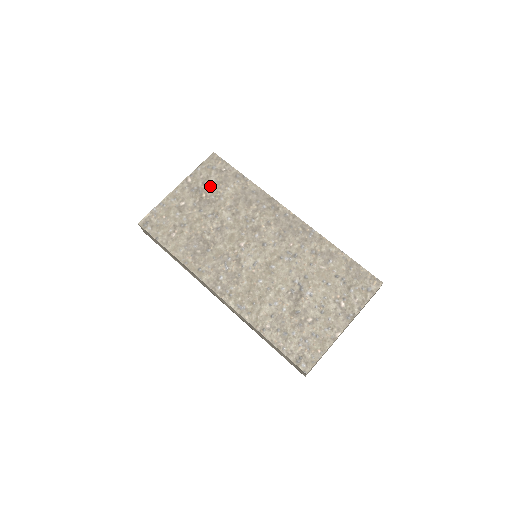
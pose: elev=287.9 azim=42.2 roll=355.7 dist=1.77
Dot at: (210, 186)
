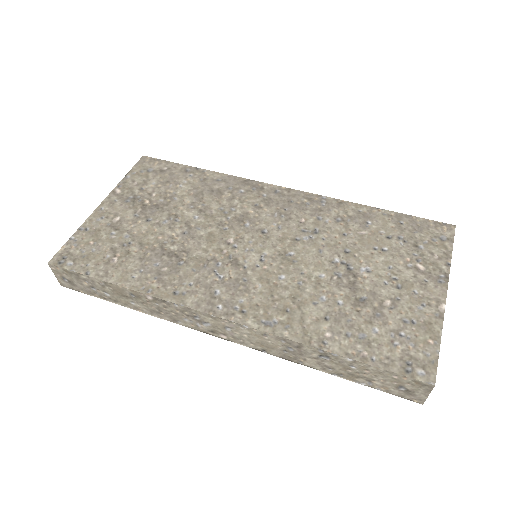
Dot at: (152, 190)
